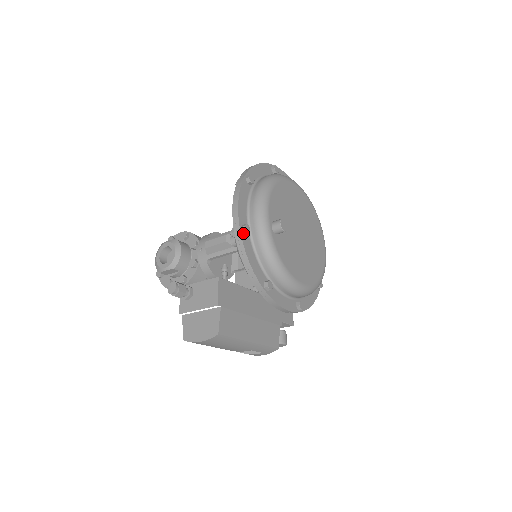
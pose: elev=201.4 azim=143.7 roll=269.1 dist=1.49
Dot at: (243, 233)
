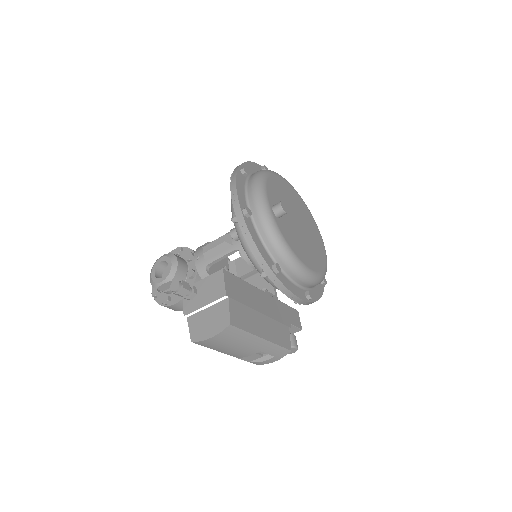
Dot at: (245, 216)
